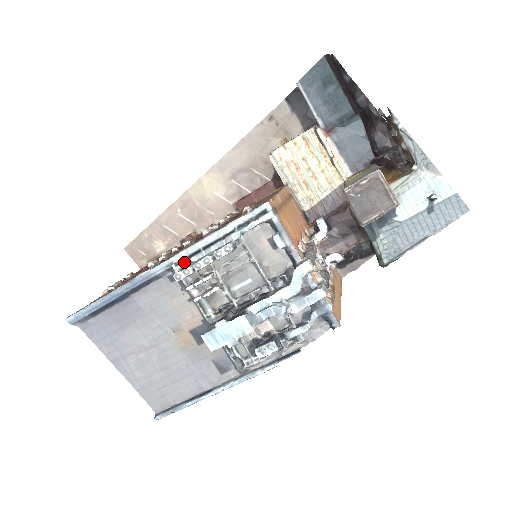
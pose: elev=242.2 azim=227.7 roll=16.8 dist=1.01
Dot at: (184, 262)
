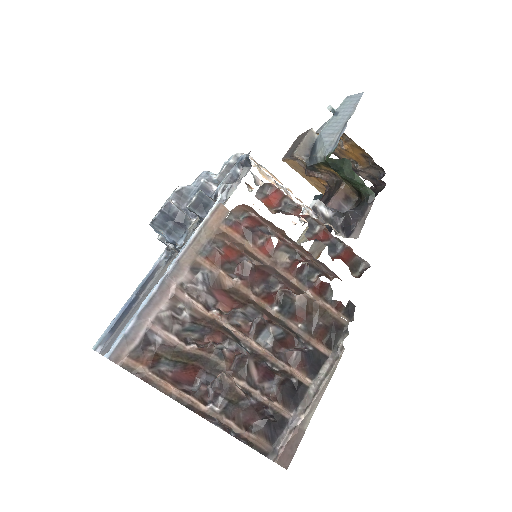
Dot at: occluded
